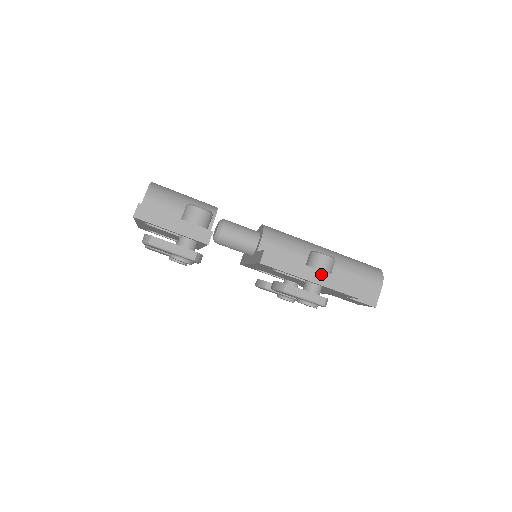
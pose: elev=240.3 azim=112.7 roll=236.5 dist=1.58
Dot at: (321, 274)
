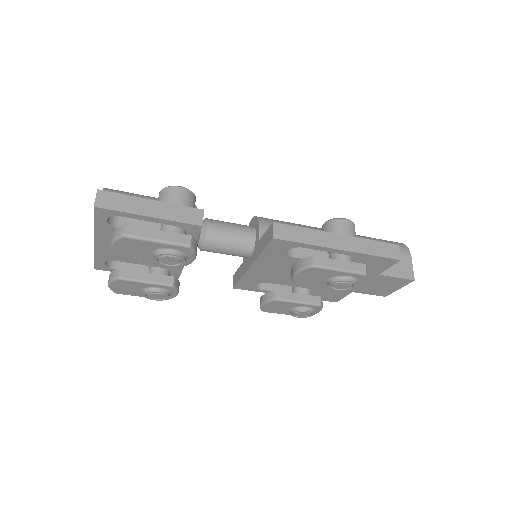
Dot at: (348, 239)
